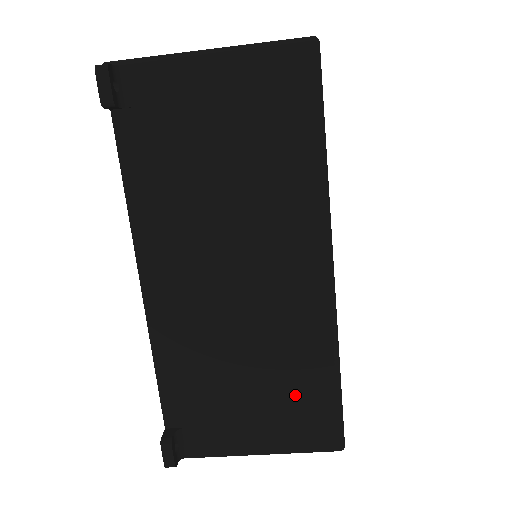
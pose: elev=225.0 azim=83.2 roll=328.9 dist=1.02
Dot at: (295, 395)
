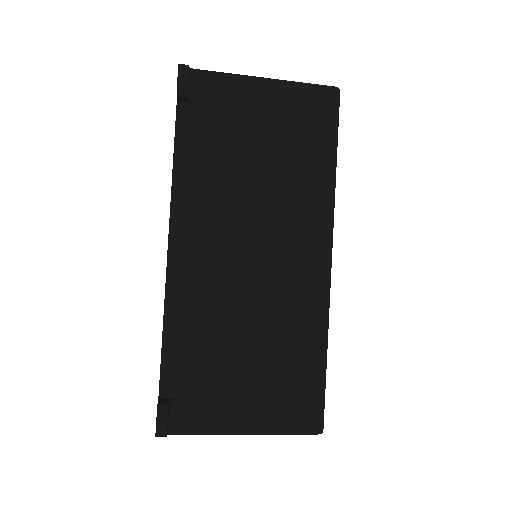
Dot at: (287, 372)
